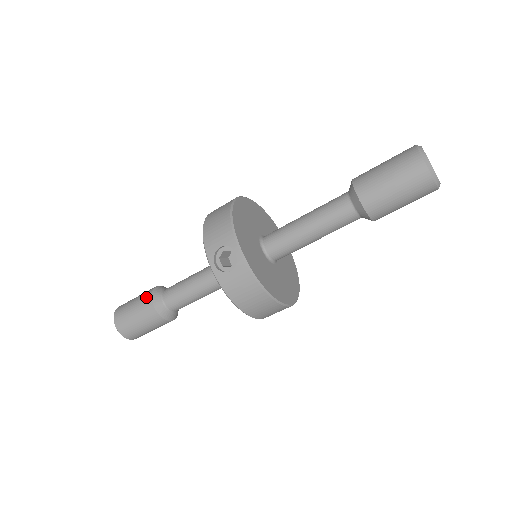
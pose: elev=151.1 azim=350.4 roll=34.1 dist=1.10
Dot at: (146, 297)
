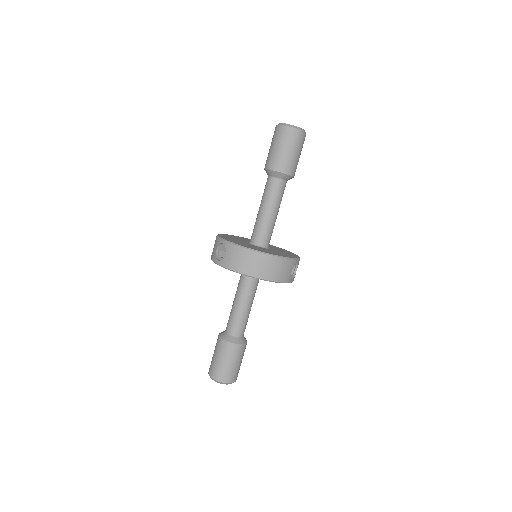
Dot at: (217, 340)
